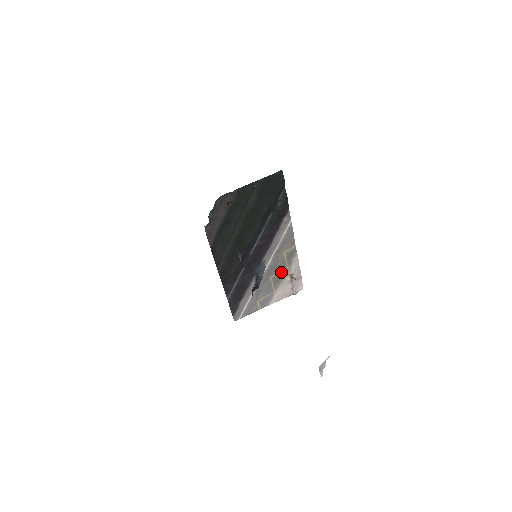
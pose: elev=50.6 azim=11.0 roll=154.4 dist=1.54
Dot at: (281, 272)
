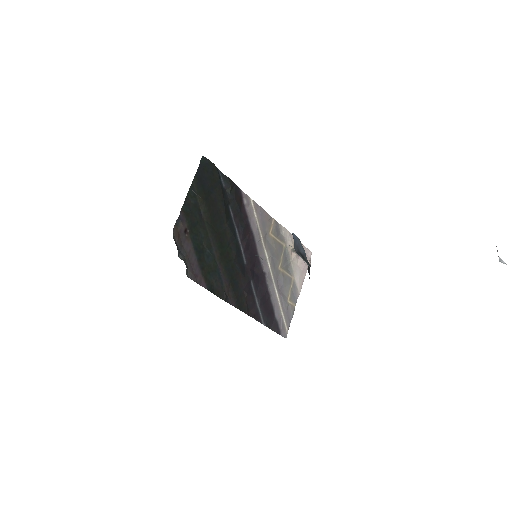
Dot at: (283, 255)
